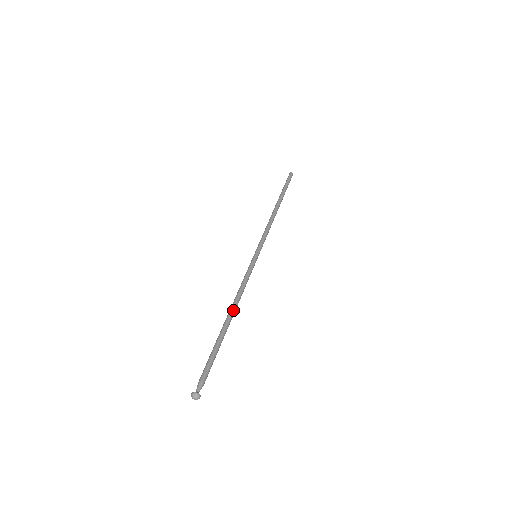
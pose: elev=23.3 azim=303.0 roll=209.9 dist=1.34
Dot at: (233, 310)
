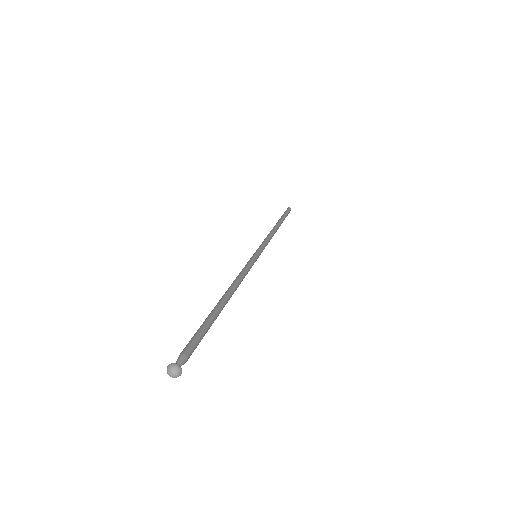
Dot at: (230, 292)
